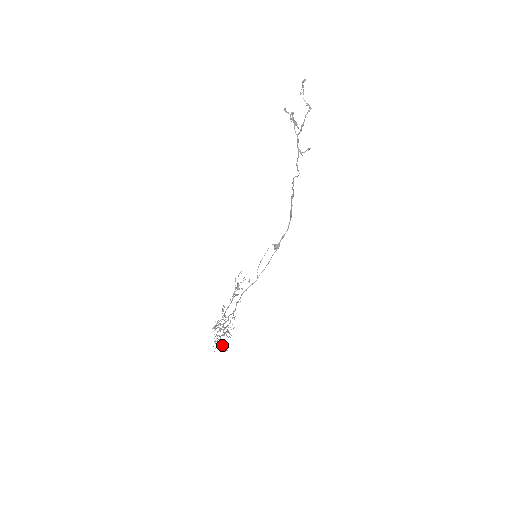
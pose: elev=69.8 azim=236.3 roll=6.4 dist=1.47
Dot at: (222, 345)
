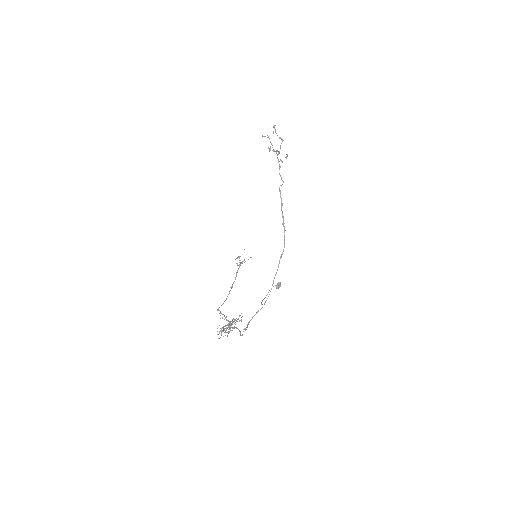
Dot at: (229, 324)
